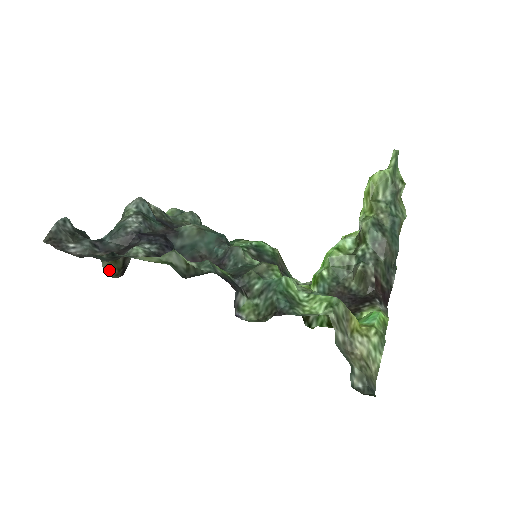
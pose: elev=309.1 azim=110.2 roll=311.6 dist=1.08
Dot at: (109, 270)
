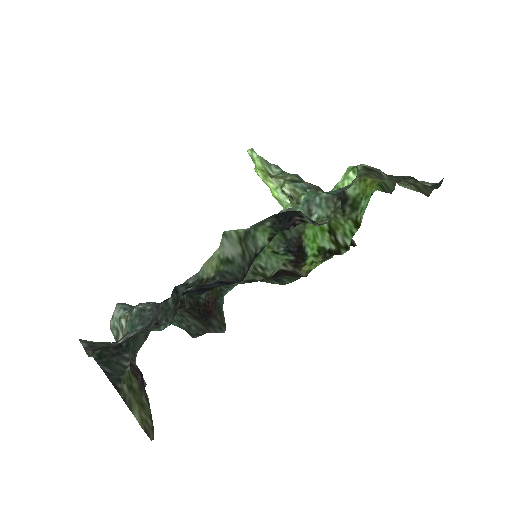
Dot at: (143, 424)
